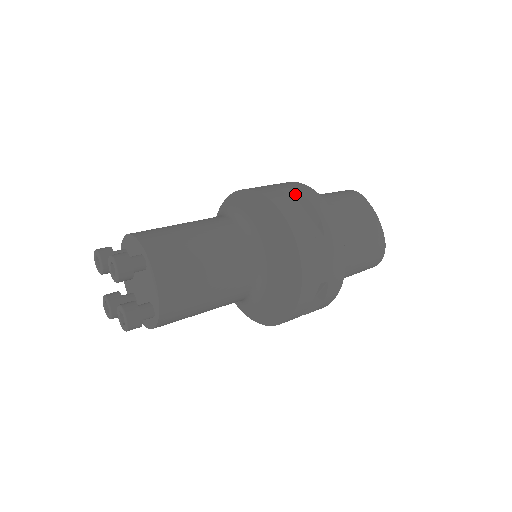
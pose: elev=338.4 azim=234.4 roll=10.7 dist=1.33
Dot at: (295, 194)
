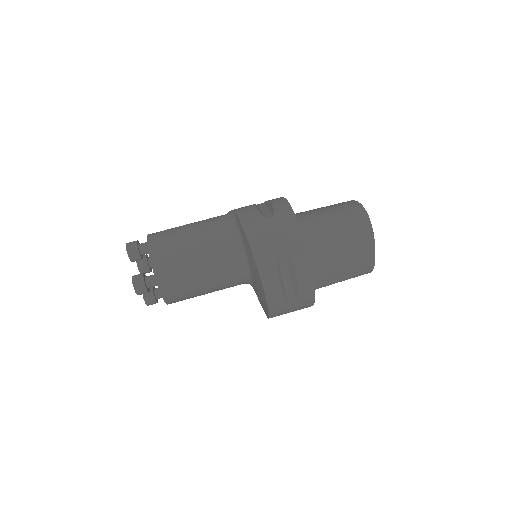
Dot at: (288, 259)
